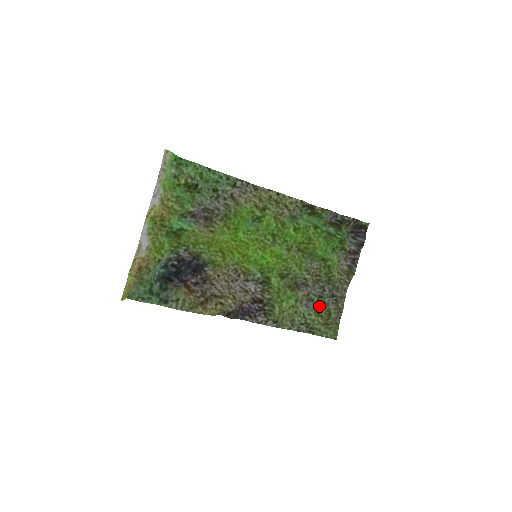
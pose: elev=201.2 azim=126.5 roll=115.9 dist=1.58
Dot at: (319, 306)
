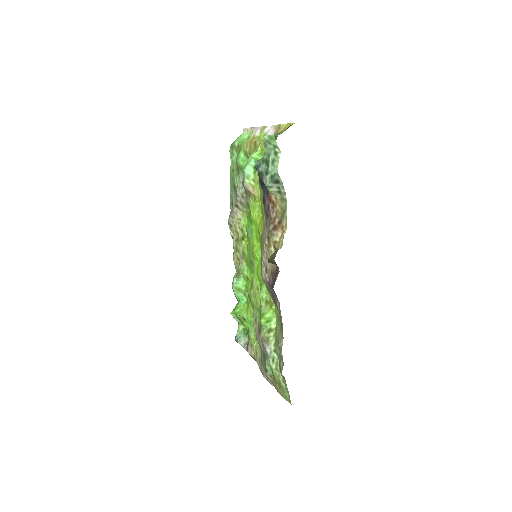
Dot at: (266, 365)
